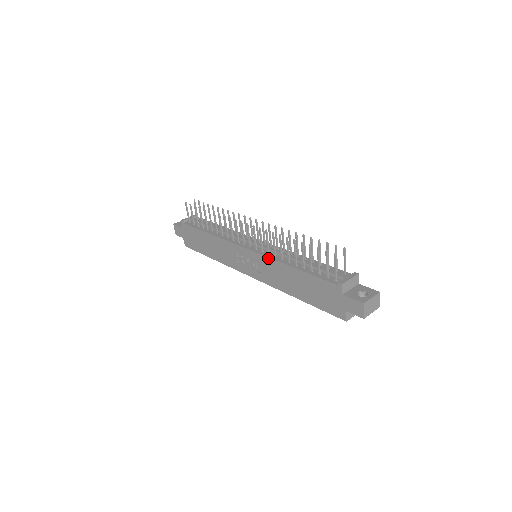
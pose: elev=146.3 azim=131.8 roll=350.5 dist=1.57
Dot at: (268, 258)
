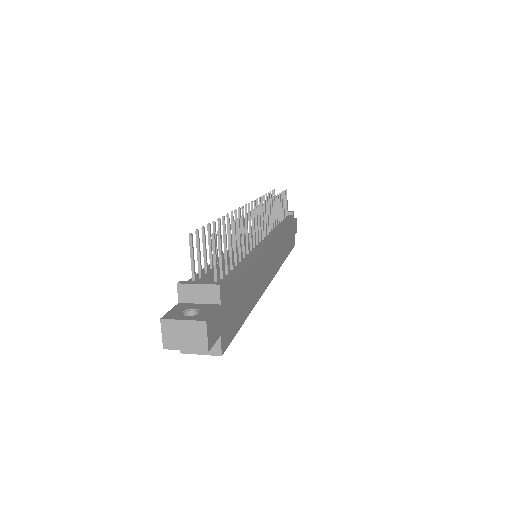
Dot at: occluded
